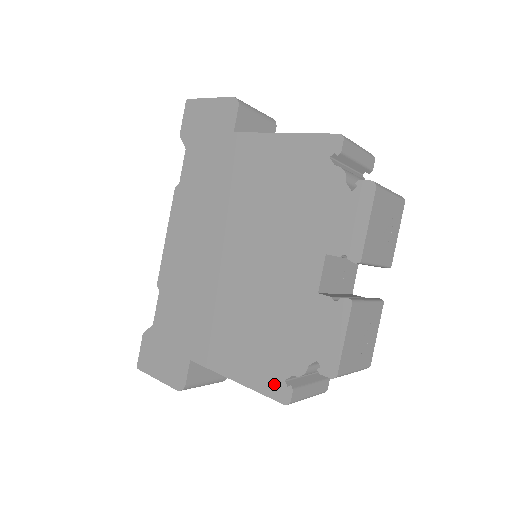
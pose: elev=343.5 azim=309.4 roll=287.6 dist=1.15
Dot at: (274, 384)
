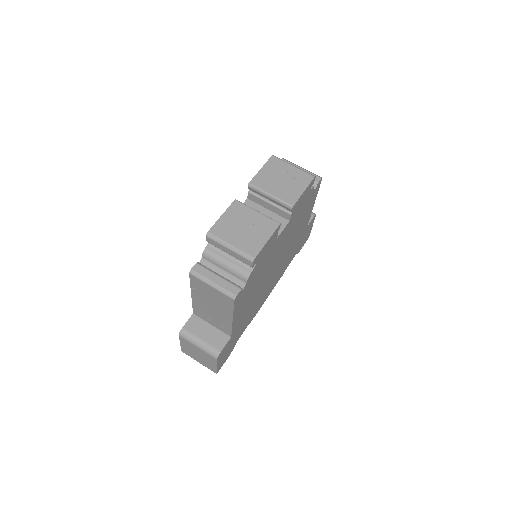
Dot at: occluded
